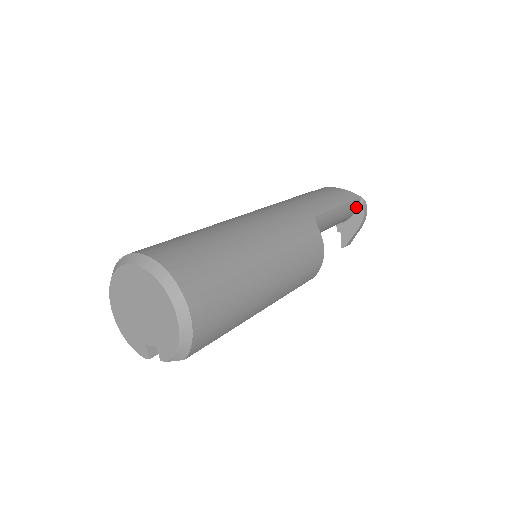
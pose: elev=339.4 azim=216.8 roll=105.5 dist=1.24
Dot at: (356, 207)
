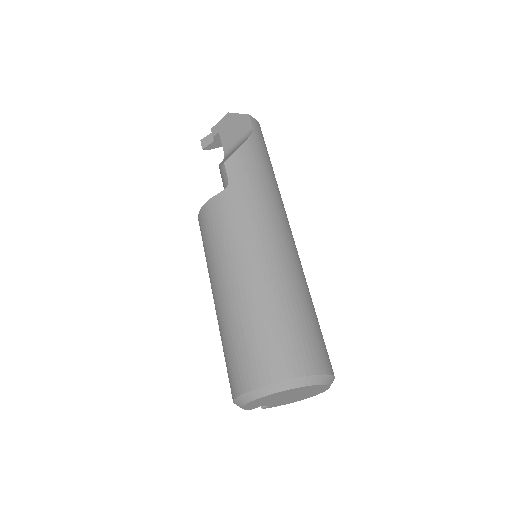
Dot at: occluded
